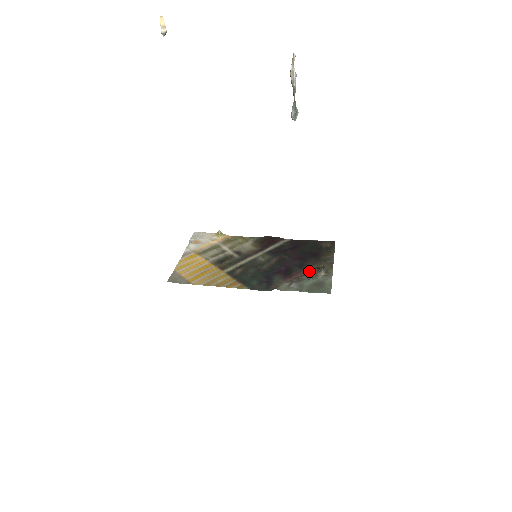
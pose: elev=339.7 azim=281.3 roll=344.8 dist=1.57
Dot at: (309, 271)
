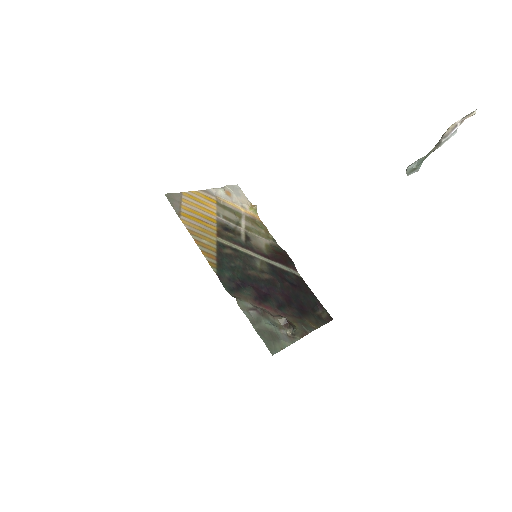
Dot at: (280, 317)
